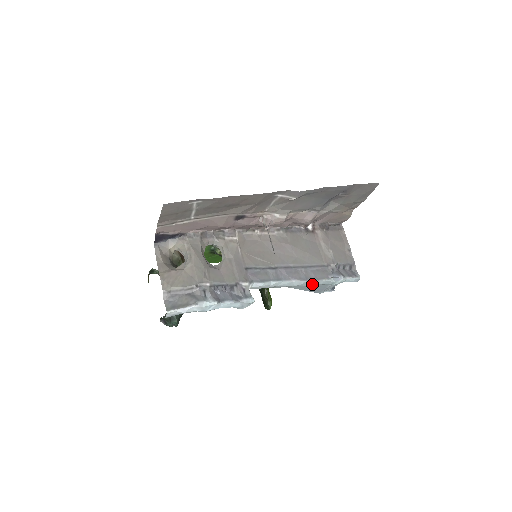
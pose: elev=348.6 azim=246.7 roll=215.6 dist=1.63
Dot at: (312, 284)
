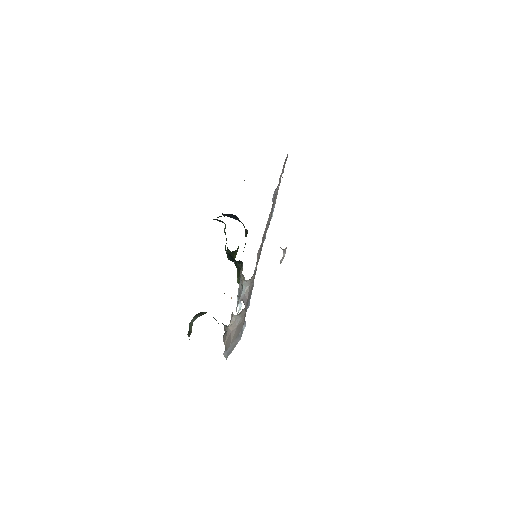
Dot at: occluded
